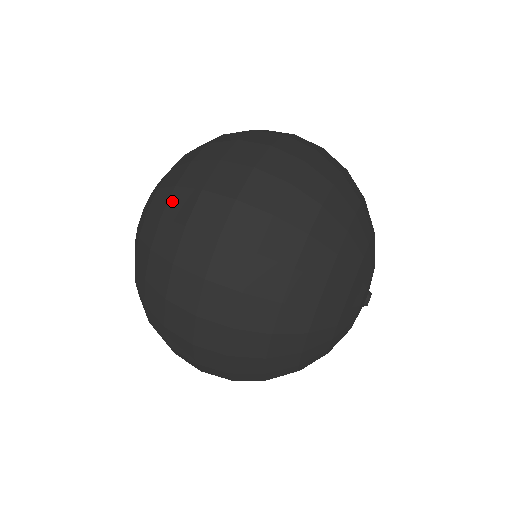
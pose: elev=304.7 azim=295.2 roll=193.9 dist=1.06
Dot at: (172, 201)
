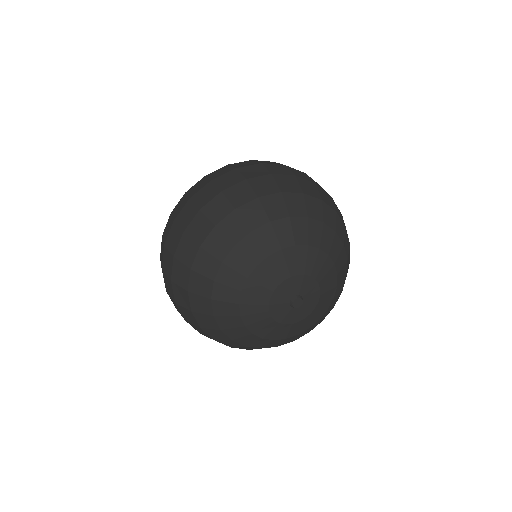
Dot at: occluded
